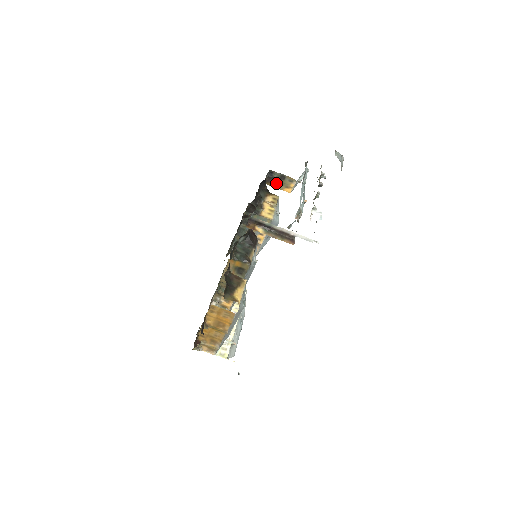
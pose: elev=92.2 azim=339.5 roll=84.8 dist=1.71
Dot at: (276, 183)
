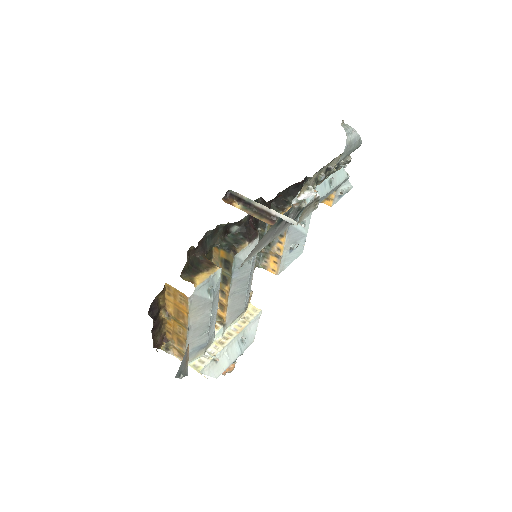
Dot at: occluded
